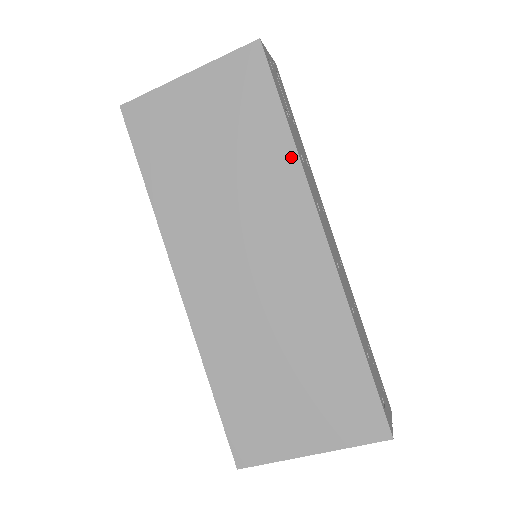
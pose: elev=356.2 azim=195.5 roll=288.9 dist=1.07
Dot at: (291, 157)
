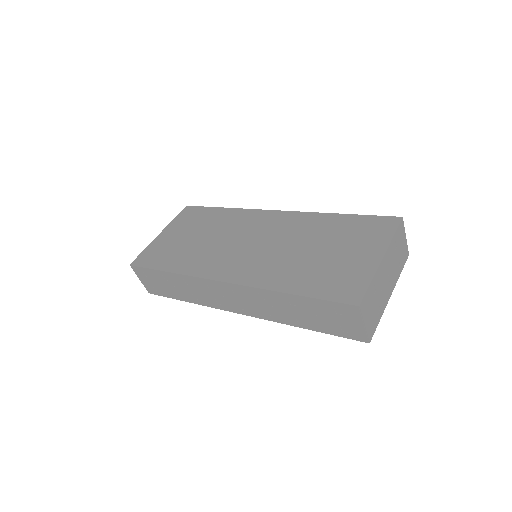
Dot at: (234, 211)
